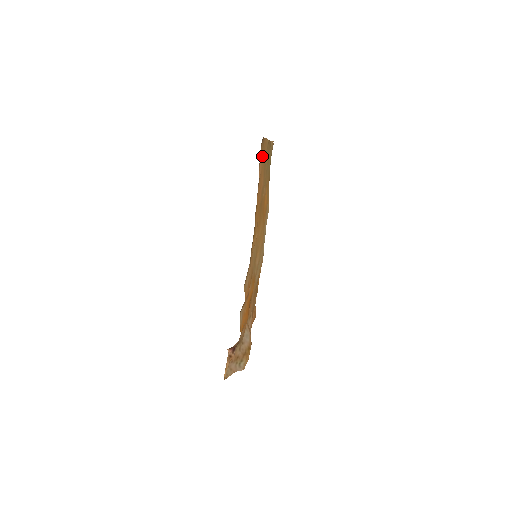
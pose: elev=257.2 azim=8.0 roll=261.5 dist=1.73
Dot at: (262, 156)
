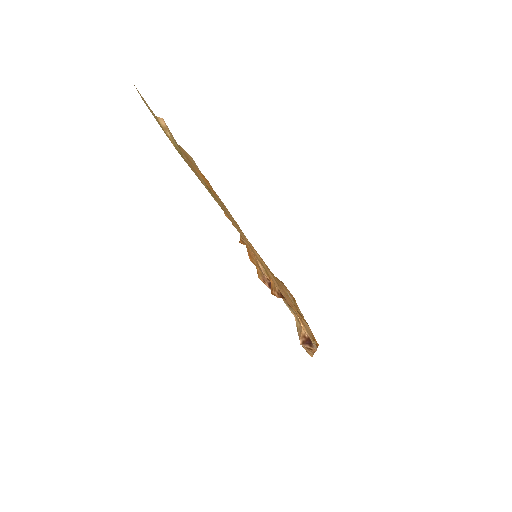
Dot at: occluded
